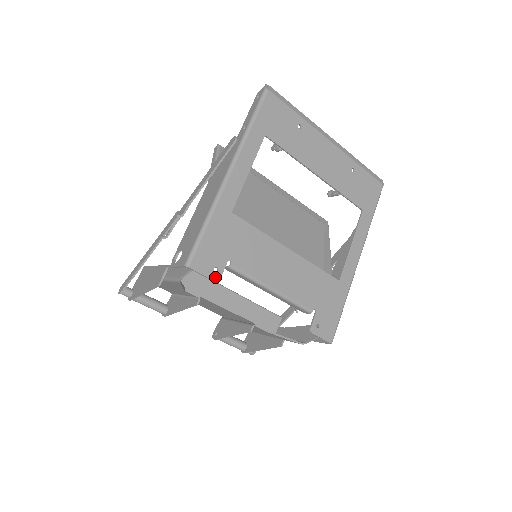
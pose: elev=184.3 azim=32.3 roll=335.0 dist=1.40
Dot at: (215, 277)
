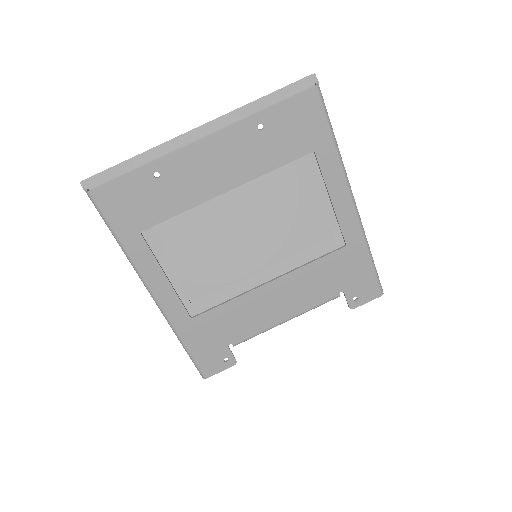
Dot at: (231, 364)
